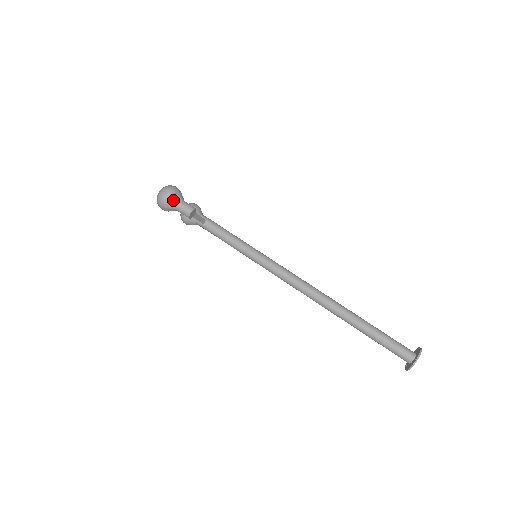
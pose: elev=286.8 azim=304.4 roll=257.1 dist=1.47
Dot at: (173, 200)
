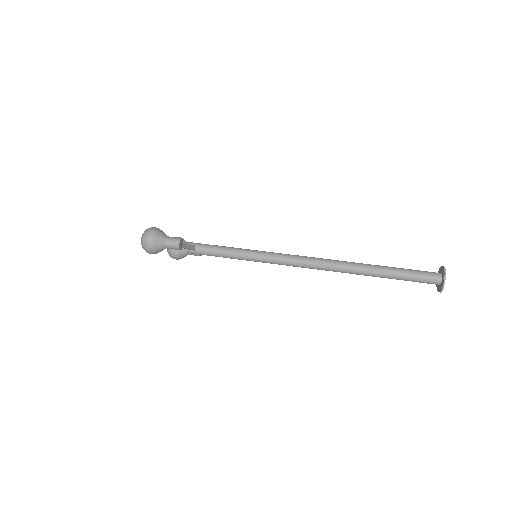
Dot at: (158, 240)
